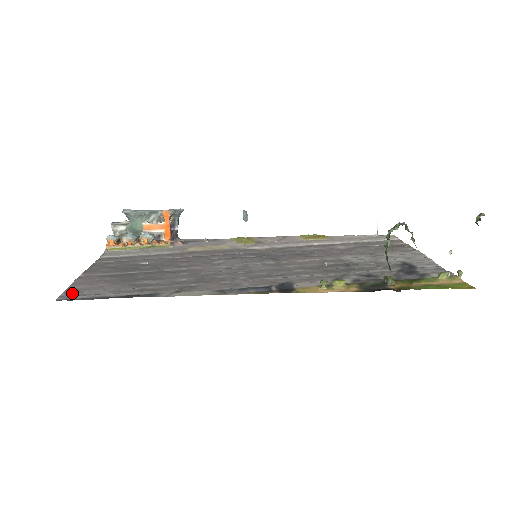
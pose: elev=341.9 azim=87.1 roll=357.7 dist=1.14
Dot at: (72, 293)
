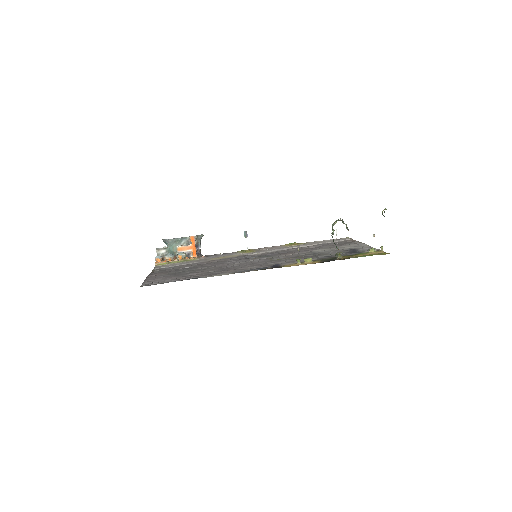
Dot at: (148, 283)
